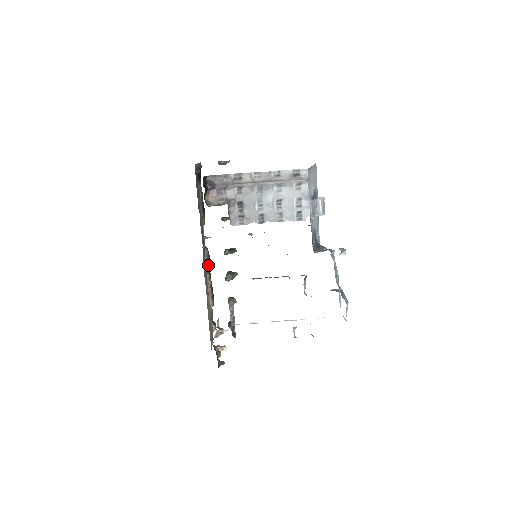
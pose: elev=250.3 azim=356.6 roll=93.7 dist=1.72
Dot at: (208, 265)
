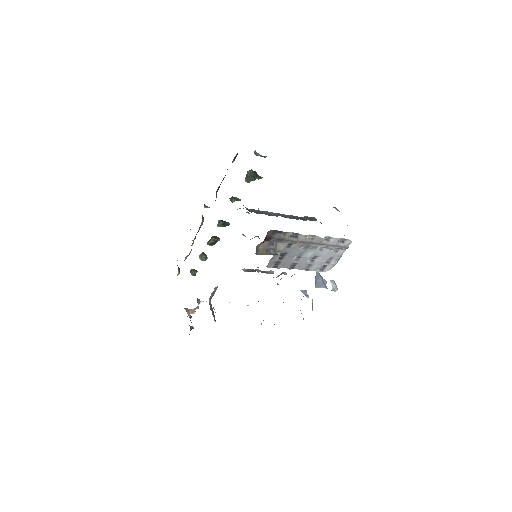
Dot at: occluded
